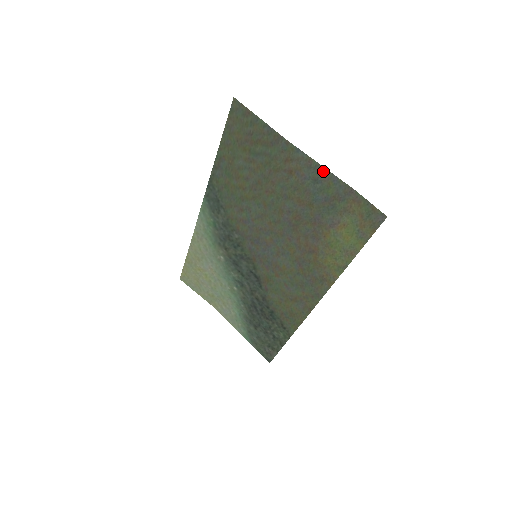
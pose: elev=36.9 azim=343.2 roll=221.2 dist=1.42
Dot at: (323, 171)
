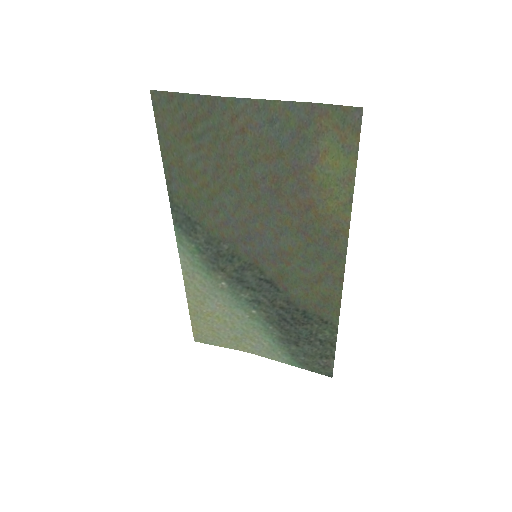
Dot at: (274, 105)
